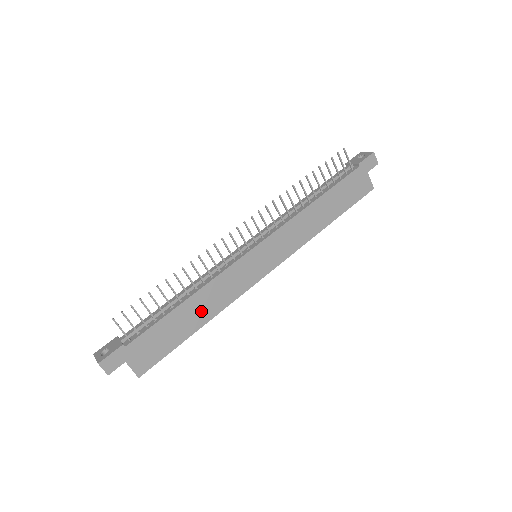
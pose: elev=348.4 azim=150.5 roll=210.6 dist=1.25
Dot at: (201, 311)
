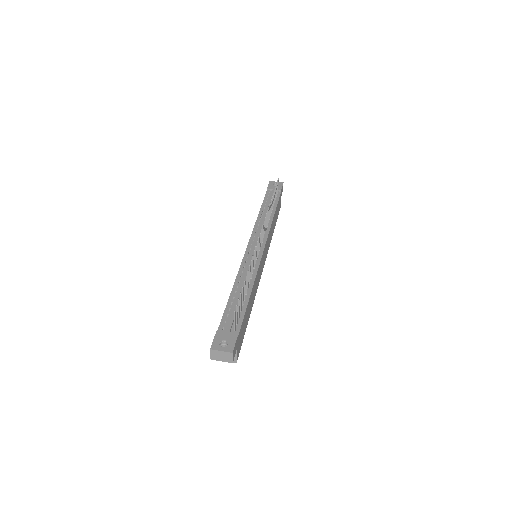
Dot at: (252, 301)
